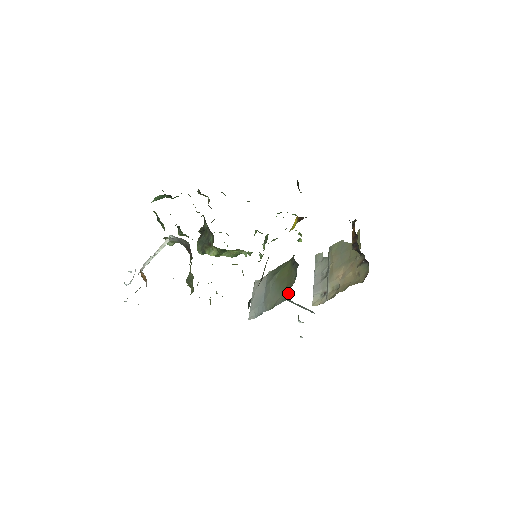
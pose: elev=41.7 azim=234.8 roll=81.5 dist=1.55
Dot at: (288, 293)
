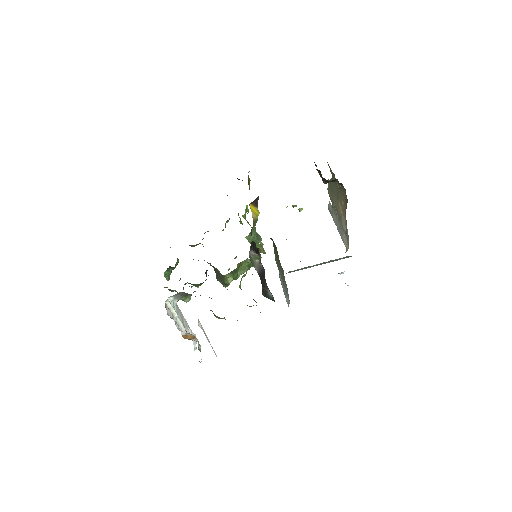
Dot at: occluded
